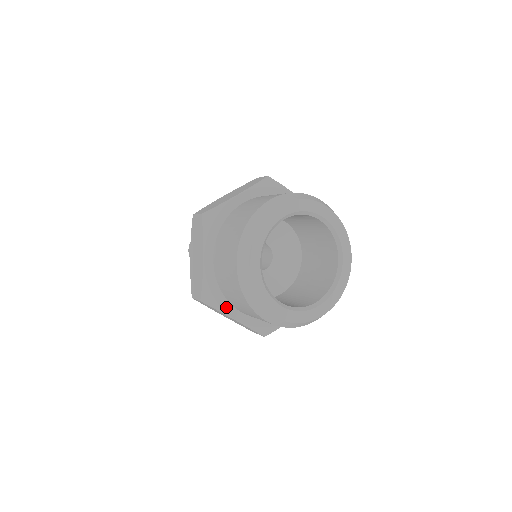
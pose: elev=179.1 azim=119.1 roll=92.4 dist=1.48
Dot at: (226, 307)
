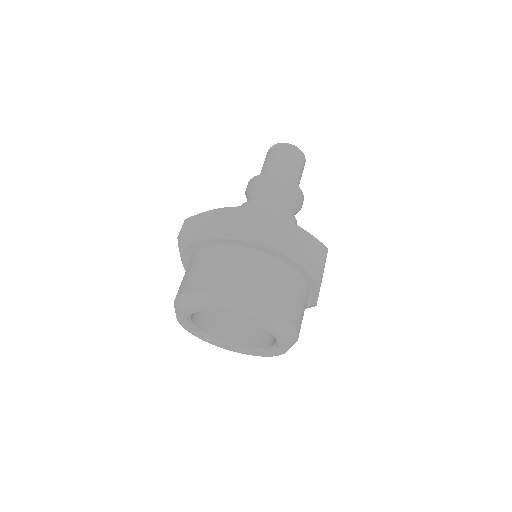
Dot at: occluded
